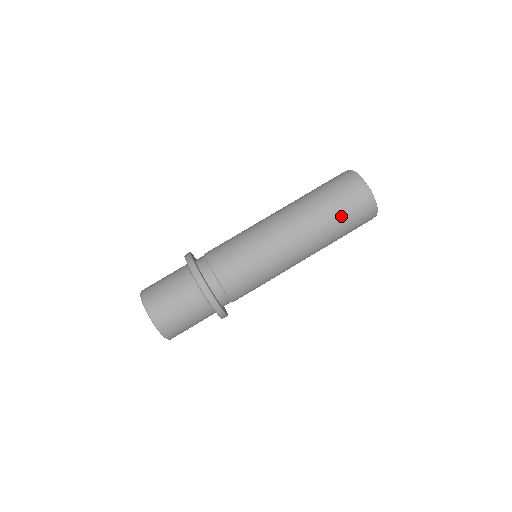
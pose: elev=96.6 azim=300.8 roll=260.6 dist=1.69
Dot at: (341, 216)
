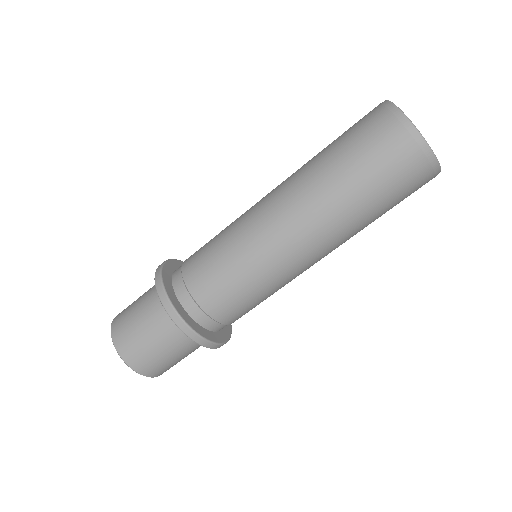
Dot at: (388, 209)
